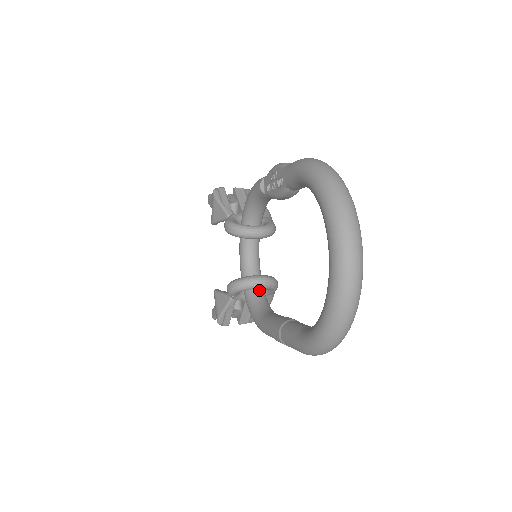
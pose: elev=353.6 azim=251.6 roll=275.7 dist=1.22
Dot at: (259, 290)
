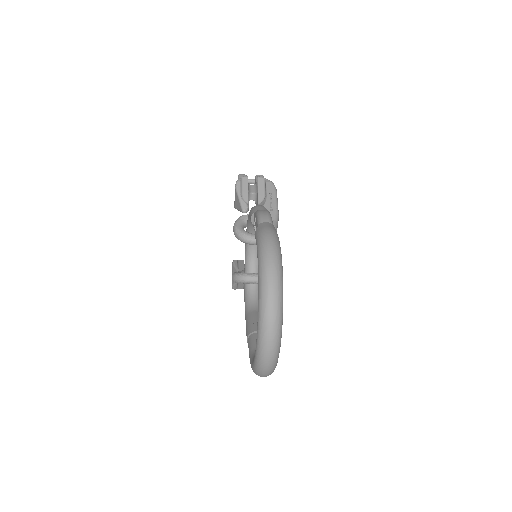
Dot at: (255, 284)
